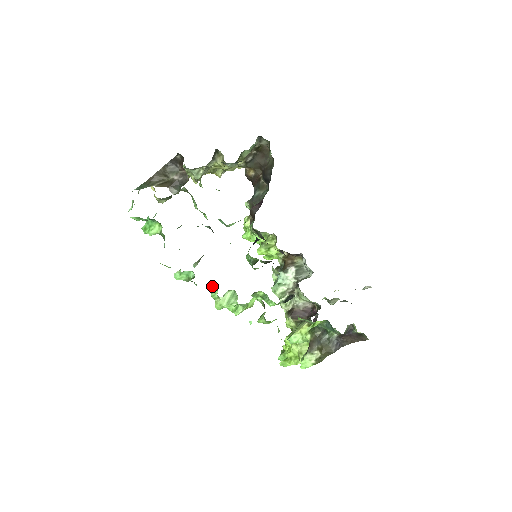
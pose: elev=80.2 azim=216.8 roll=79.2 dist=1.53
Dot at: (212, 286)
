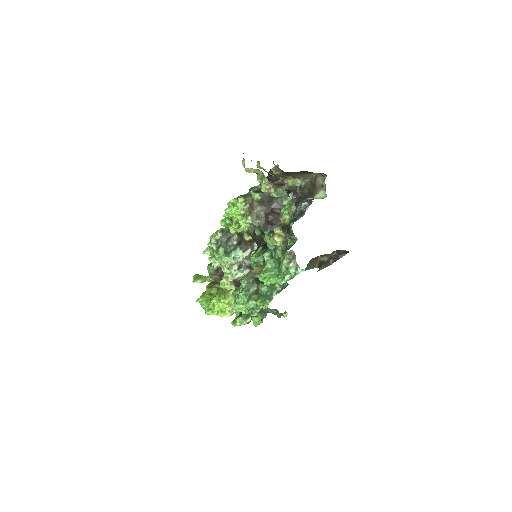
Dot at: occluded
